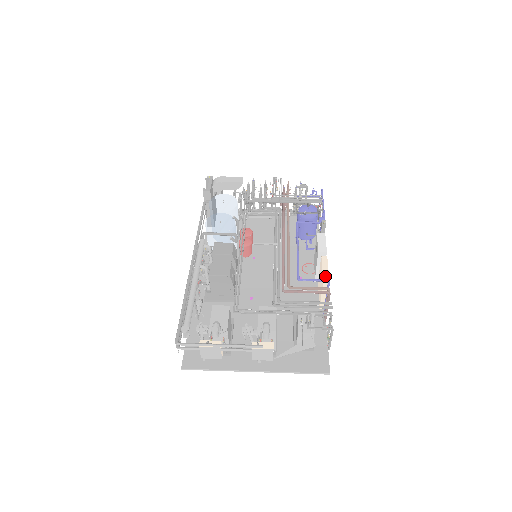
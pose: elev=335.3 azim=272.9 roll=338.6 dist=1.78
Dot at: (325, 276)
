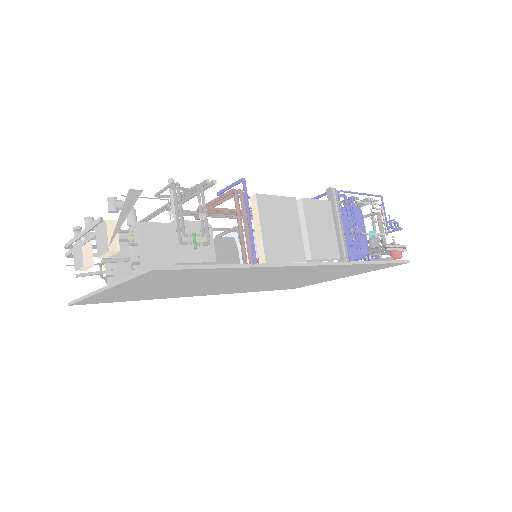
Dot at: occluded
